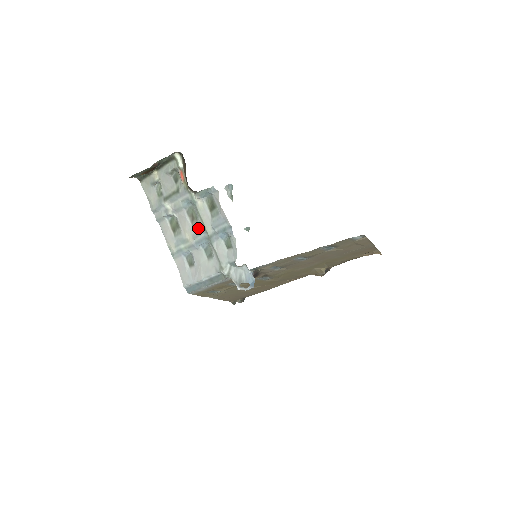
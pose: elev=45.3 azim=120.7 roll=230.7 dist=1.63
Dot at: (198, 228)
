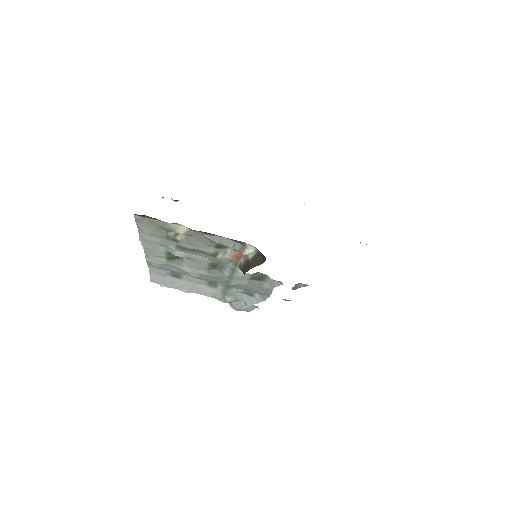
Dot at: (217, 276)
